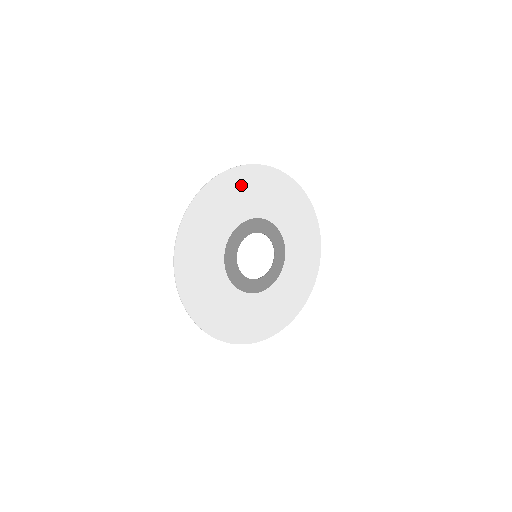
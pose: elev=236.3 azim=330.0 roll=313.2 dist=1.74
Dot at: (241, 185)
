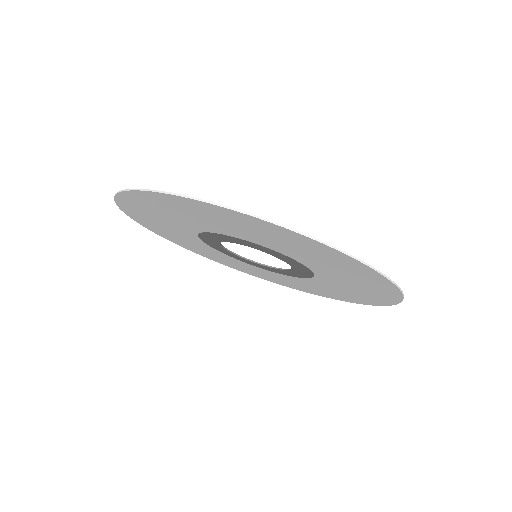
Dot at: (167, 233)
